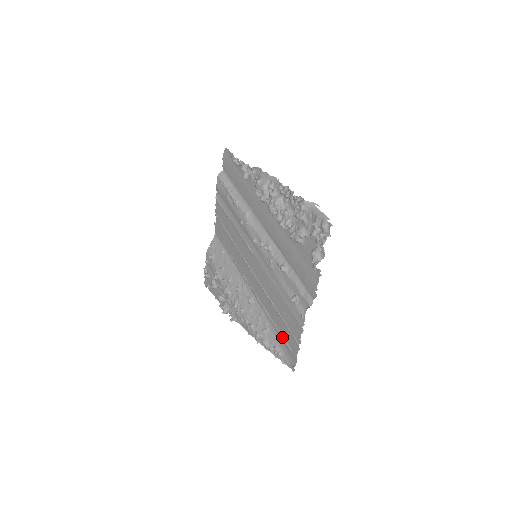
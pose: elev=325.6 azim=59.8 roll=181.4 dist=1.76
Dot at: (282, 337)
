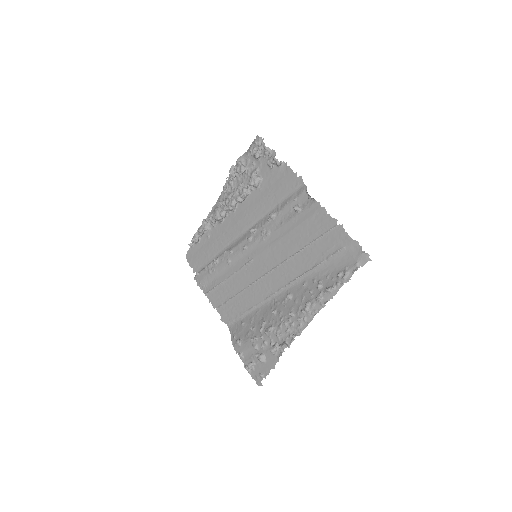
Dot at: (329, 256)
